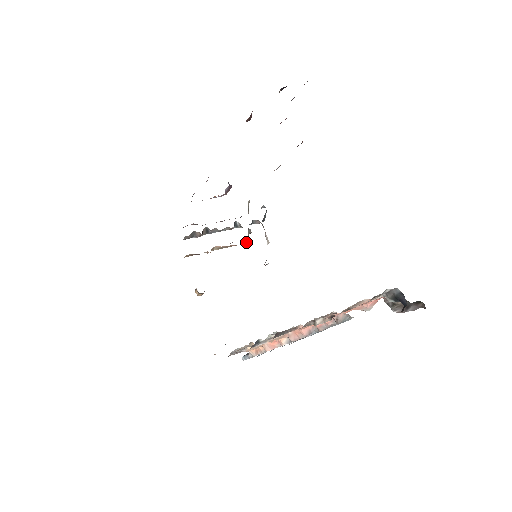
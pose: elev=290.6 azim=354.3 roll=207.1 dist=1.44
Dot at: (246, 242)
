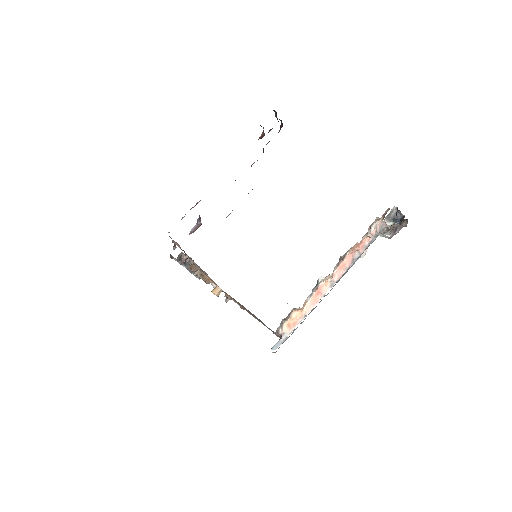
Dot at: (208, 281)
